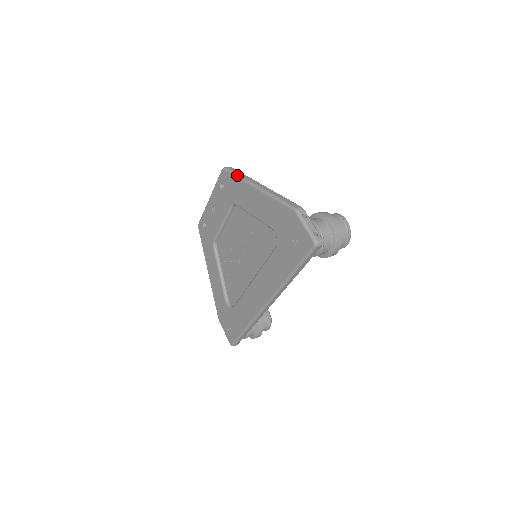
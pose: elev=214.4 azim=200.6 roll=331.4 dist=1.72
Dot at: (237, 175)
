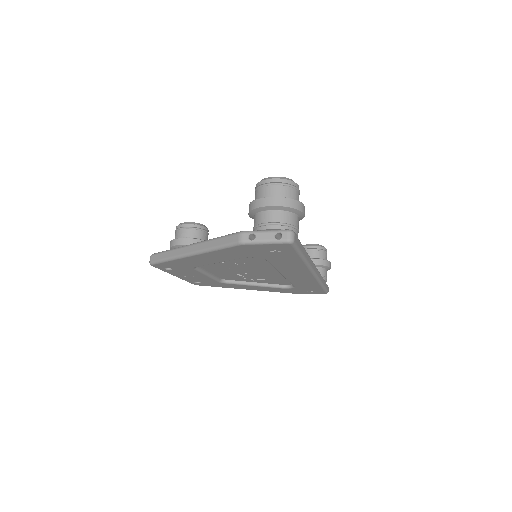
Dot at: (166, 260)
